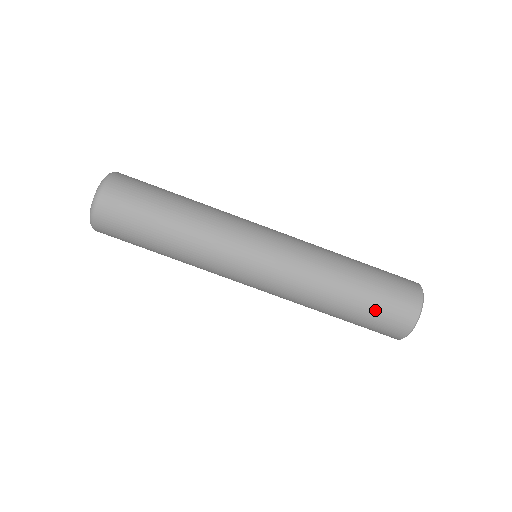
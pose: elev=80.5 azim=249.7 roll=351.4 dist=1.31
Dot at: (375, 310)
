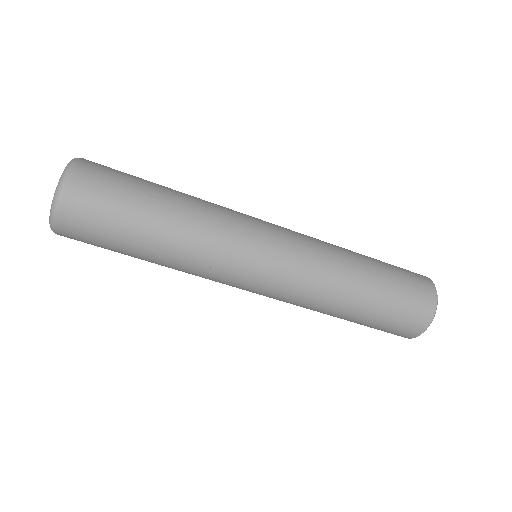
Dot at: (377, 326)
